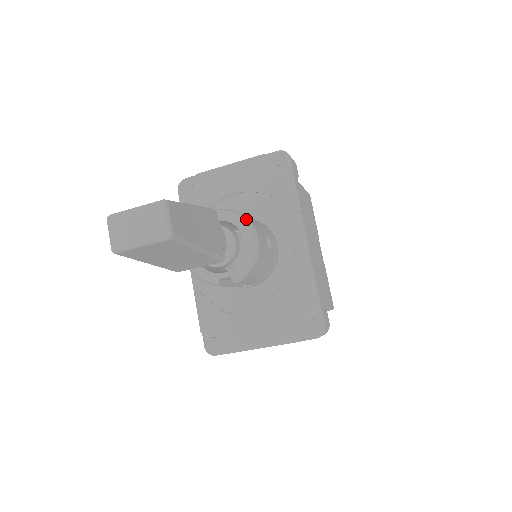
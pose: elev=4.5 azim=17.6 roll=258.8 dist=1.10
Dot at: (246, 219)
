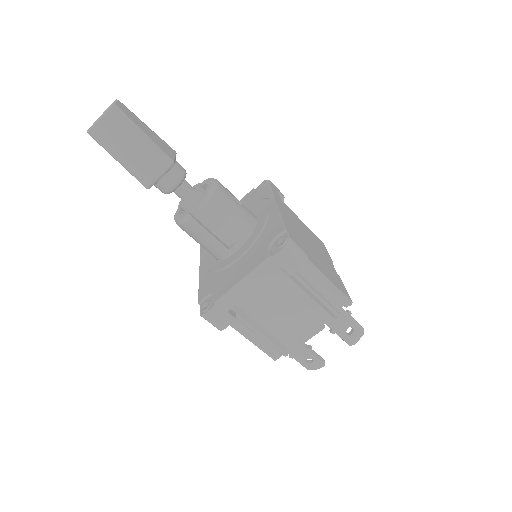
Dot at: occluded
